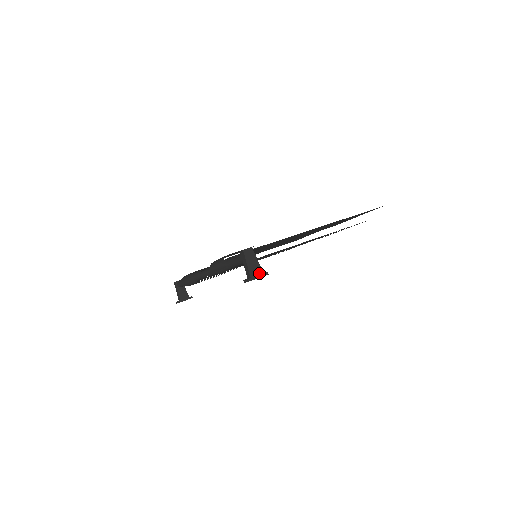
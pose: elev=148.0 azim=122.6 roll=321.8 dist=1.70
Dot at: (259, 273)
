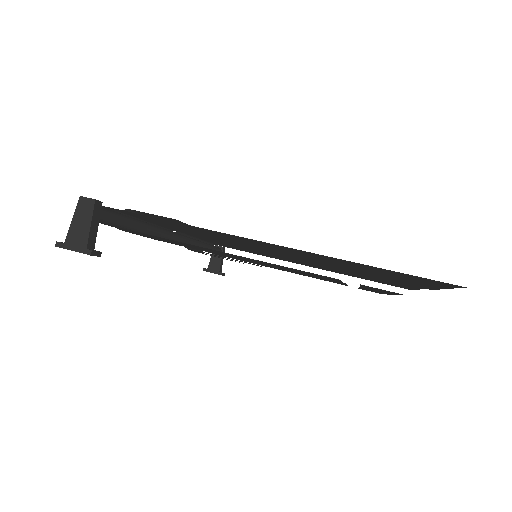
Dot at: (81, 244)
